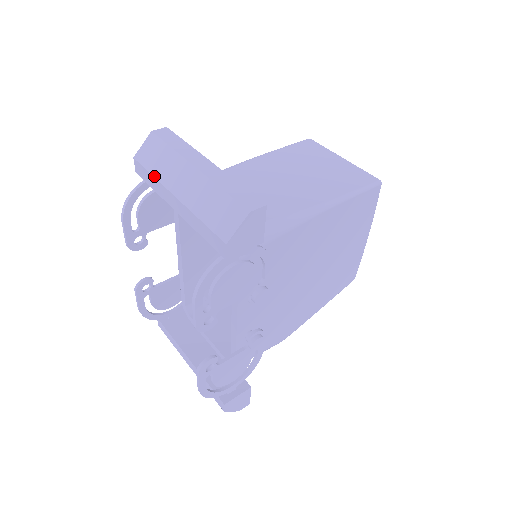
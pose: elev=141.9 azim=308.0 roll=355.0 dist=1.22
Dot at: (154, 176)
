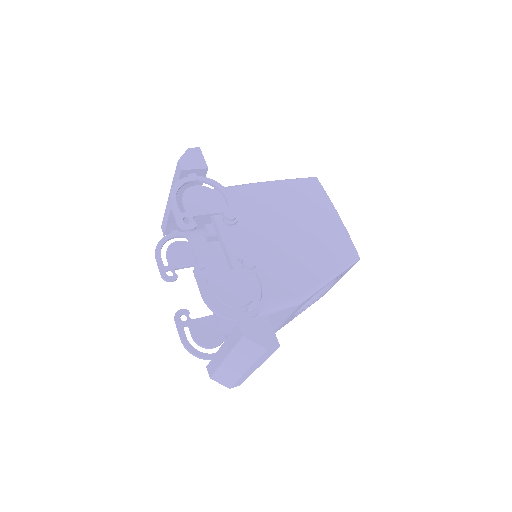
Dot at: (165, 212)
